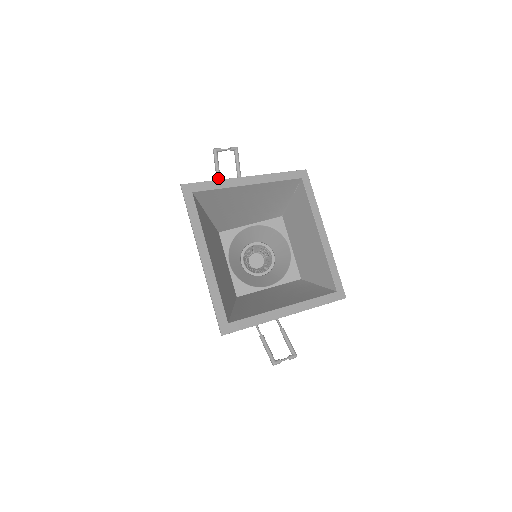
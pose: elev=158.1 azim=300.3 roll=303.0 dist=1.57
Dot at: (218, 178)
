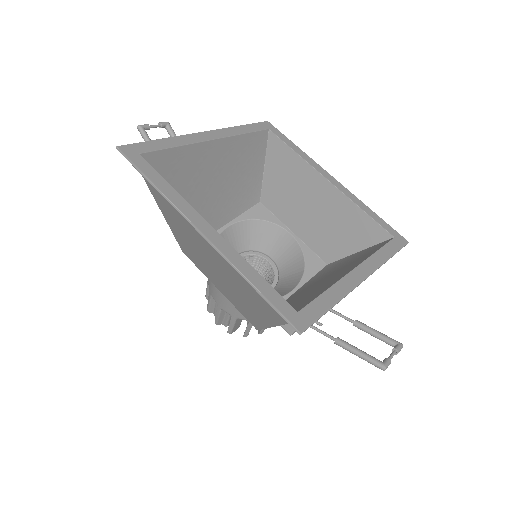
Dot at: occluded
